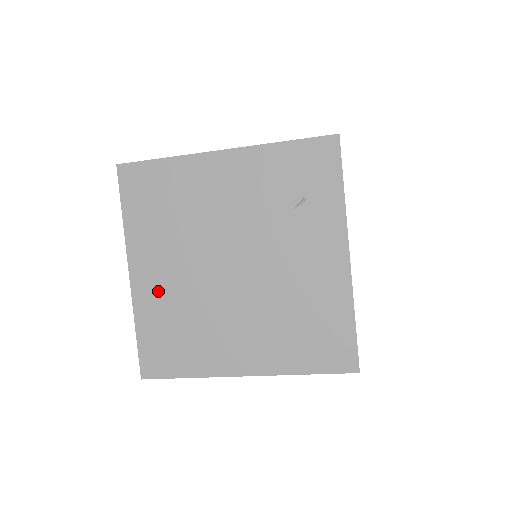
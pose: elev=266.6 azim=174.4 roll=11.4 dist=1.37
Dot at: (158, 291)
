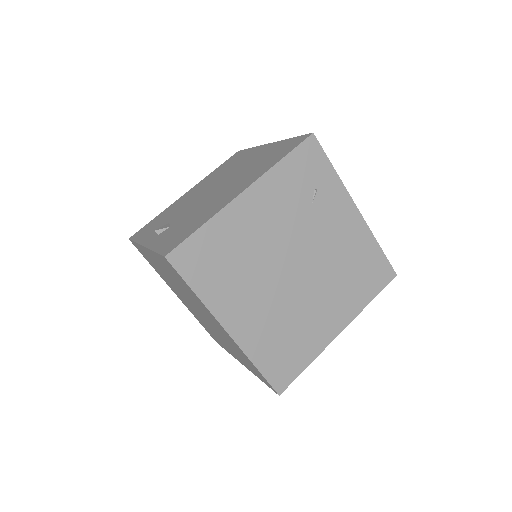
Dot at: (256, 326)
